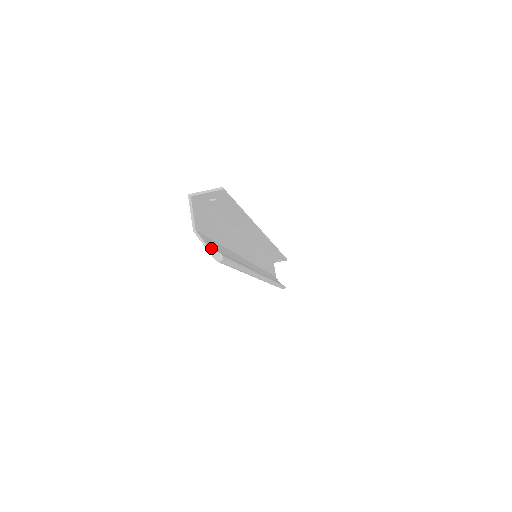
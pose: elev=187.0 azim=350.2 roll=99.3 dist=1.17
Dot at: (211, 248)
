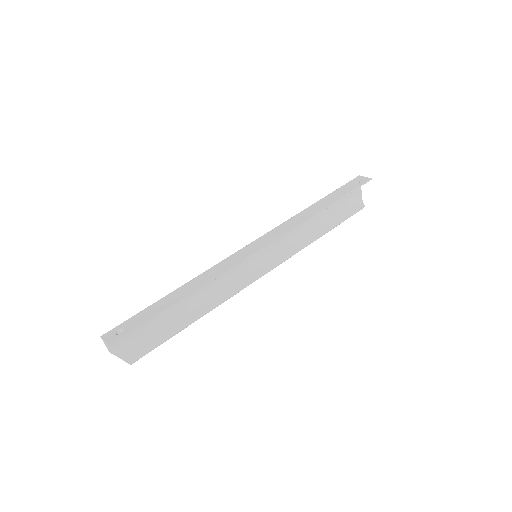
Dot at: occluded
